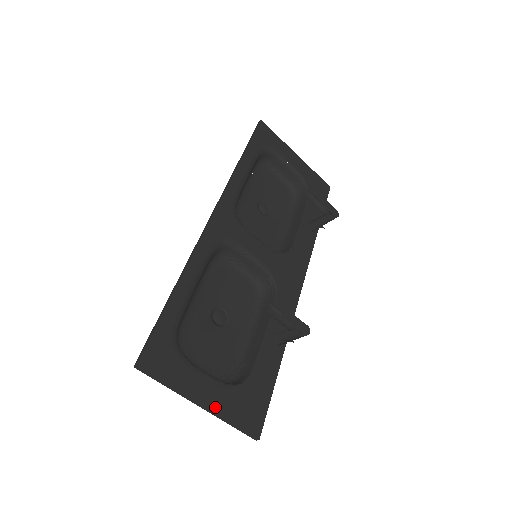
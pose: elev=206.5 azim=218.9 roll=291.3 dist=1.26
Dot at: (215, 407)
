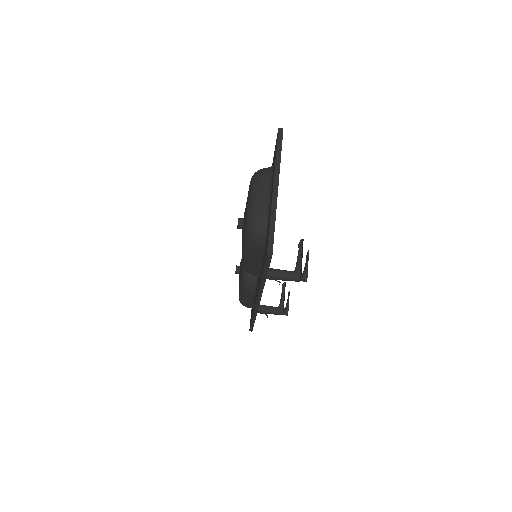
Dot at: occluded
